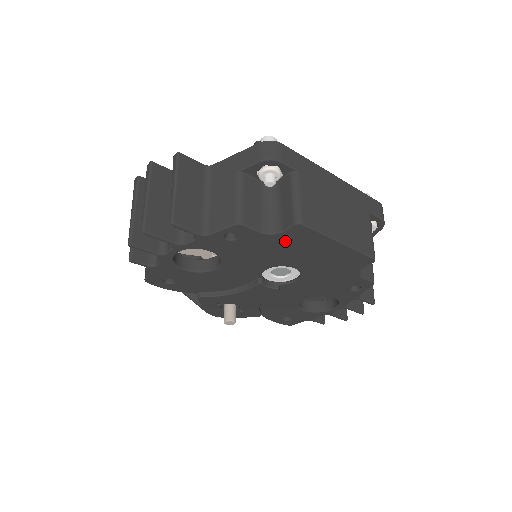
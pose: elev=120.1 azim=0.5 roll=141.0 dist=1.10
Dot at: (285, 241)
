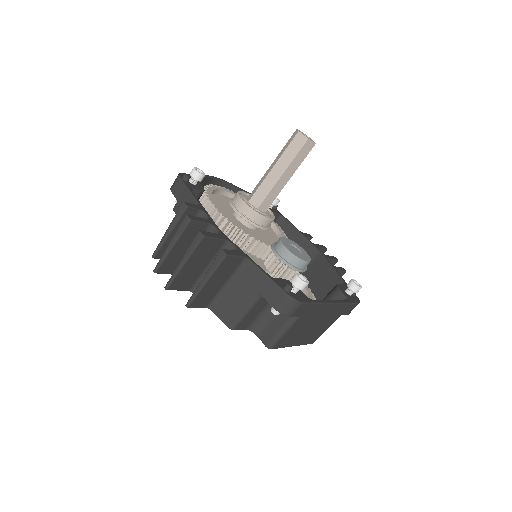
Dot at: occluded
